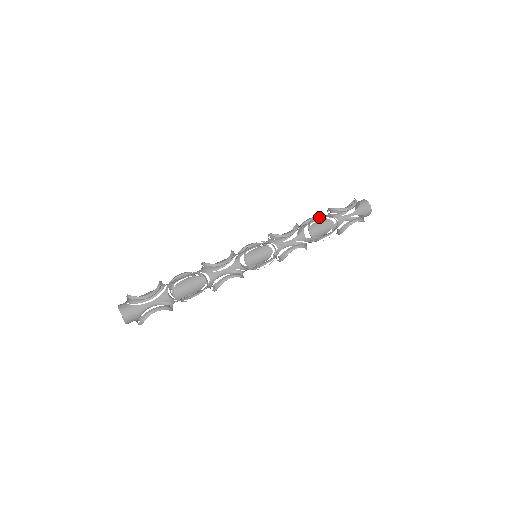
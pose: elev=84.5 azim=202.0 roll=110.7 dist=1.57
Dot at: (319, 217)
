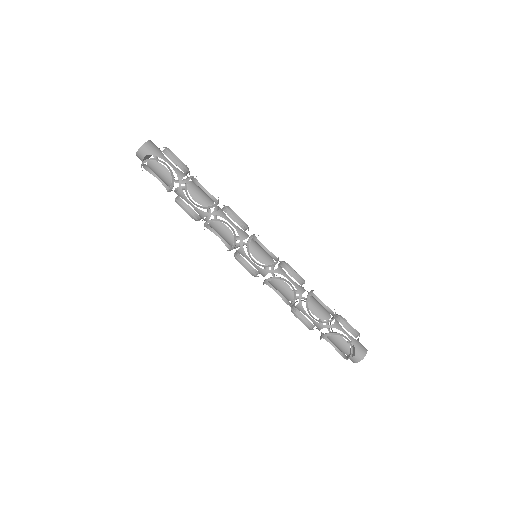
Dot at: (323, 303)
